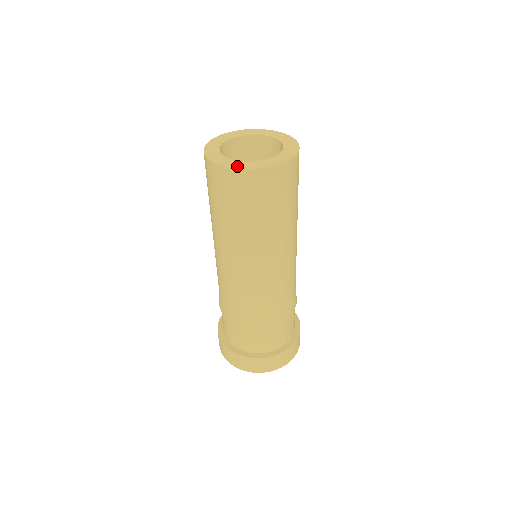
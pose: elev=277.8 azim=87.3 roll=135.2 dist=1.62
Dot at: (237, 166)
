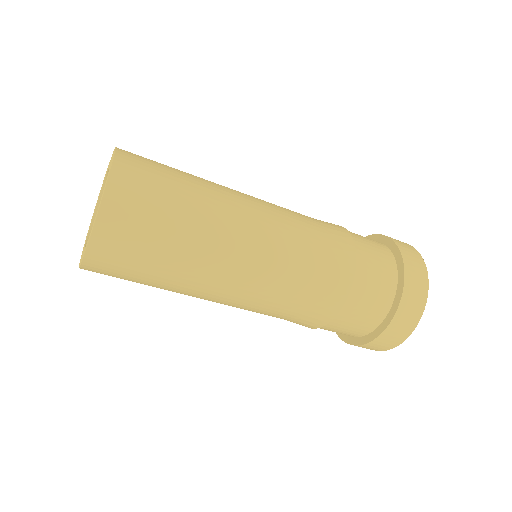
Dot at: (81, 261)
